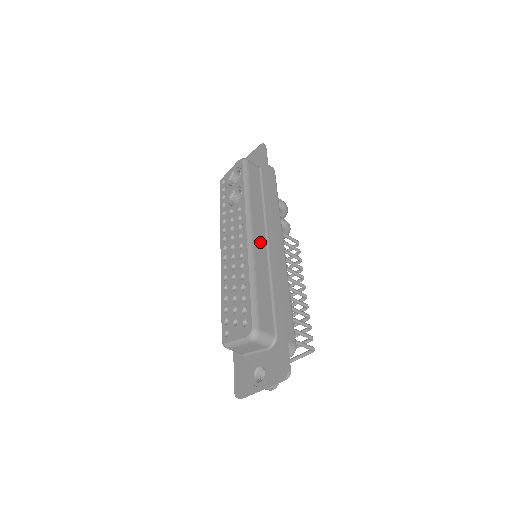
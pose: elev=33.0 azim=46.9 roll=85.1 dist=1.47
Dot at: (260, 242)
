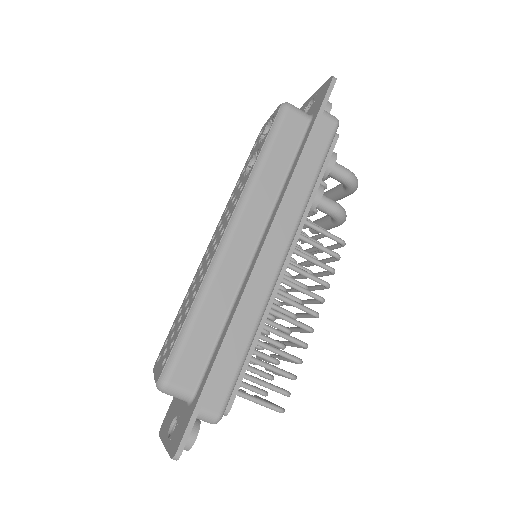
Dot at: (242, 247)
